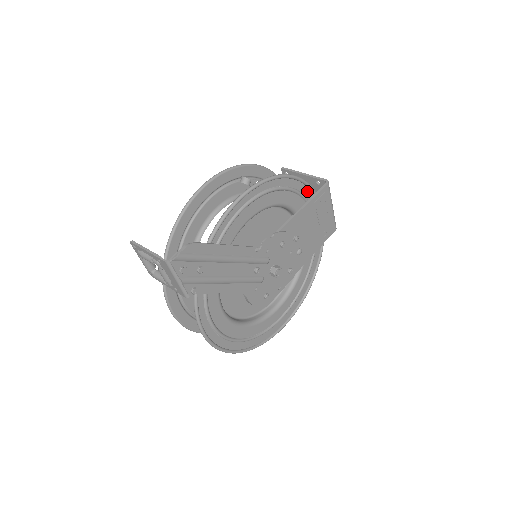
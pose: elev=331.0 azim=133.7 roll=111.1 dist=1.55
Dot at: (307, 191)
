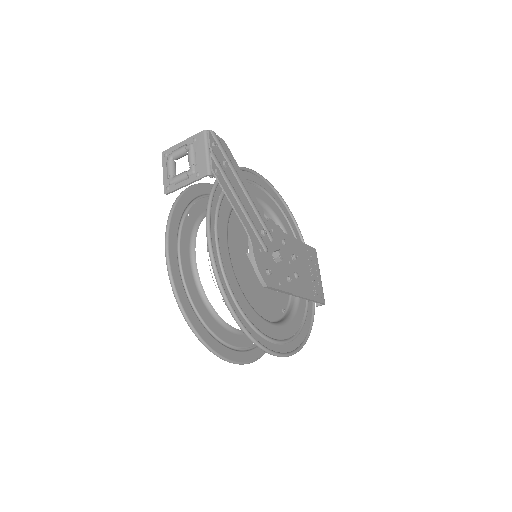
Dot at: occluded
